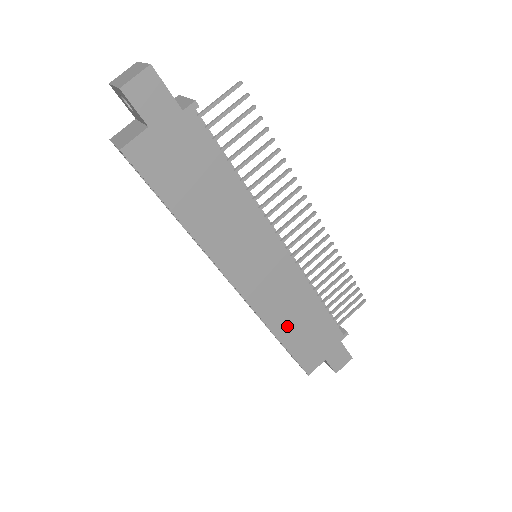
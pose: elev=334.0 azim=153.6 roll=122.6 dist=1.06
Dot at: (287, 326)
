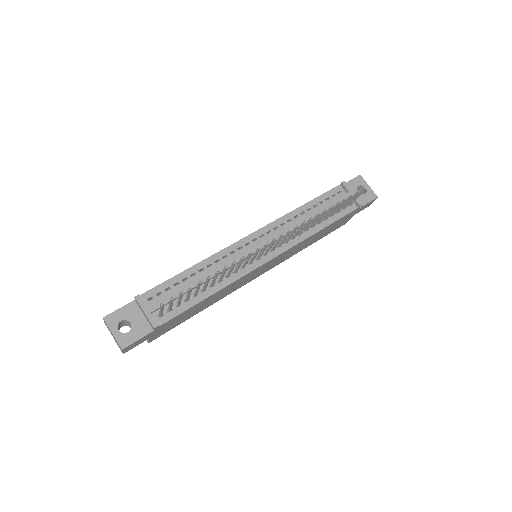
Dot at: (307, 245)
